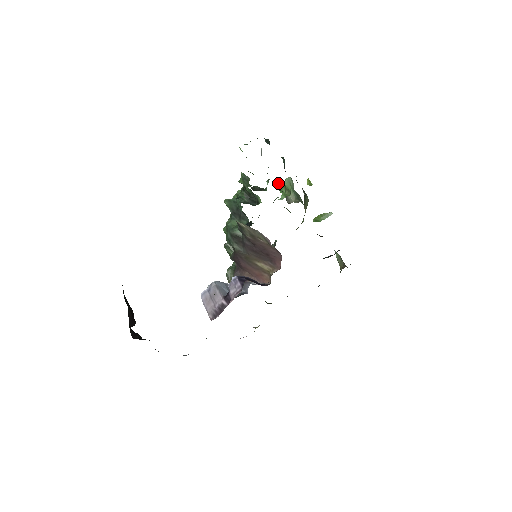
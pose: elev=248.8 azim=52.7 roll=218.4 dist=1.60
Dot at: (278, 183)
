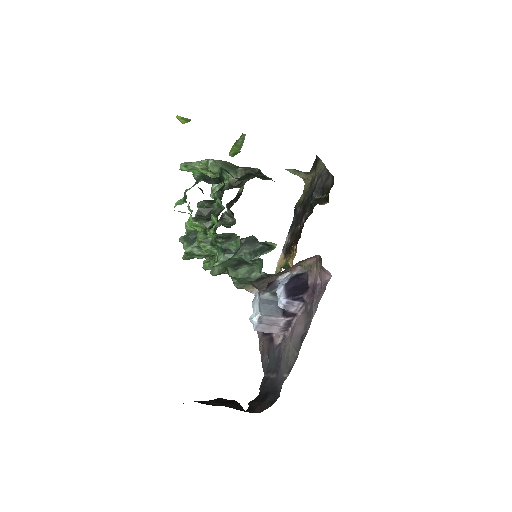
Dot at: (188, 169)
